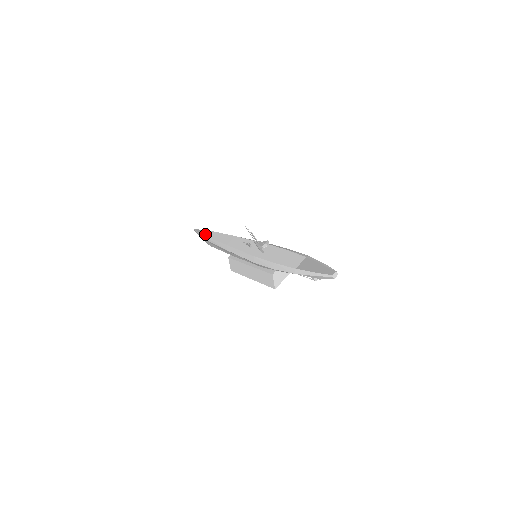
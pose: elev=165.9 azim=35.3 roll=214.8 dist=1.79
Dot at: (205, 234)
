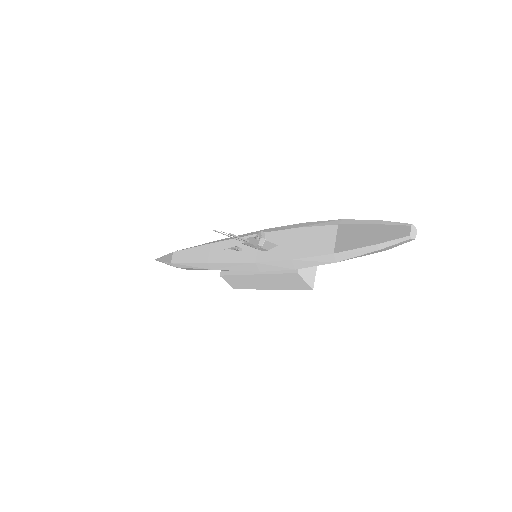
Dot at: (171, 260)
